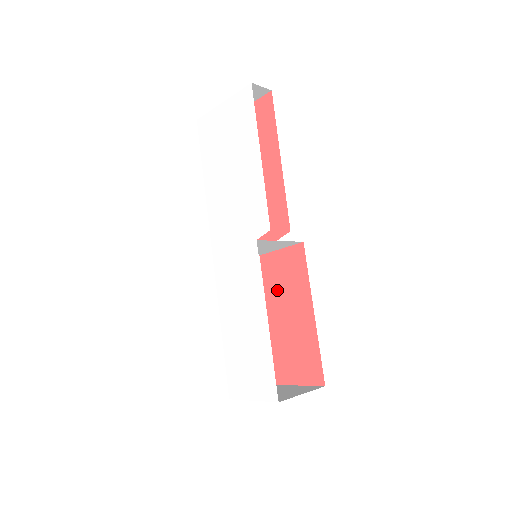
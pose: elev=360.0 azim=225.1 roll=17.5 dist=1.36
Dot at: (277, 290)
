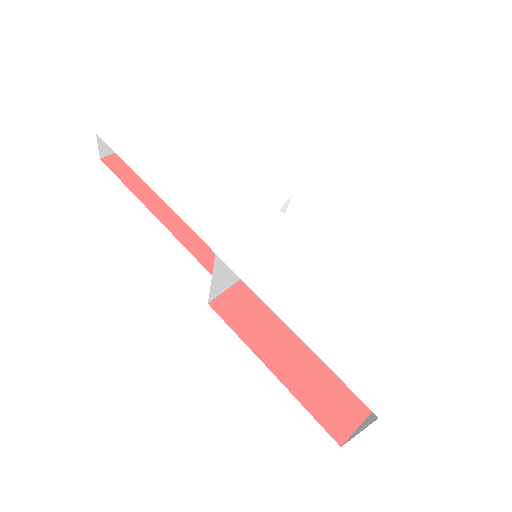
Dot at: (261, 326)
